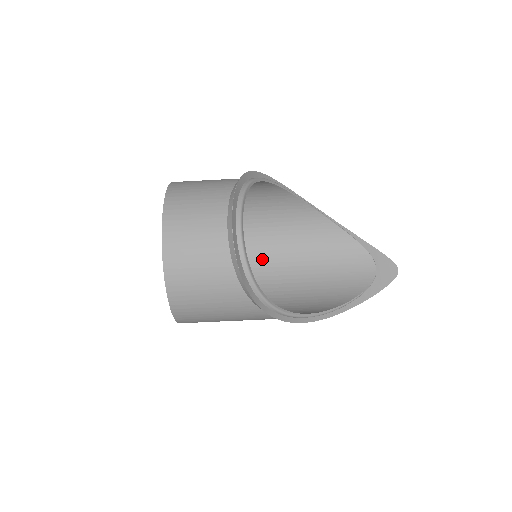
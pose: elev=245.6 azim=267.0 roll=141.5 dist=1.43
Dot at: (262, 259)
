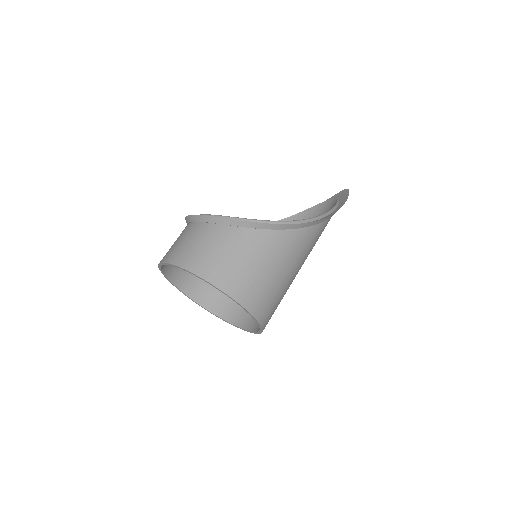
Dot at: occluded
